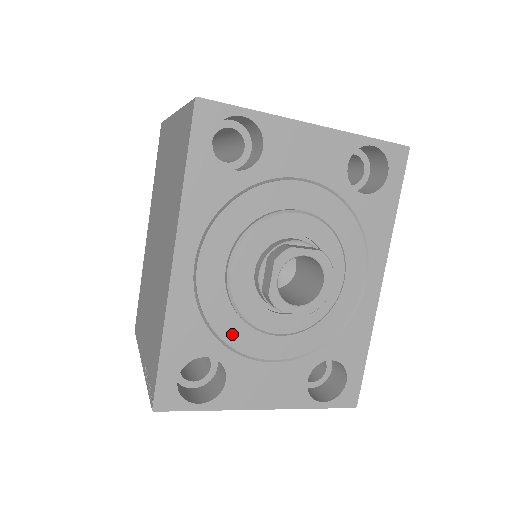
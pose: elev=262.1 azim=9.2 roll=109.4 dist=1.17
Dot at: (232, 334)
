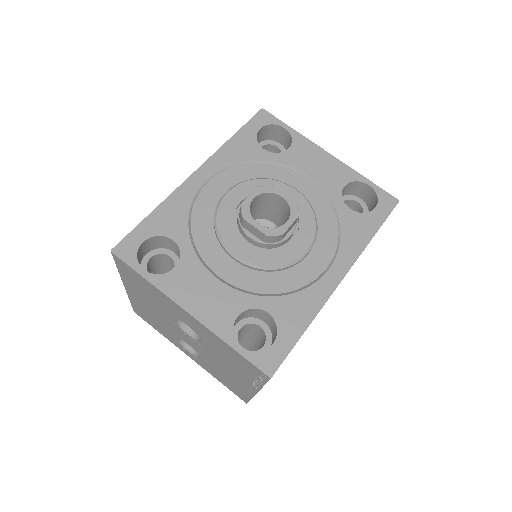
Dot at: (202, 238)
